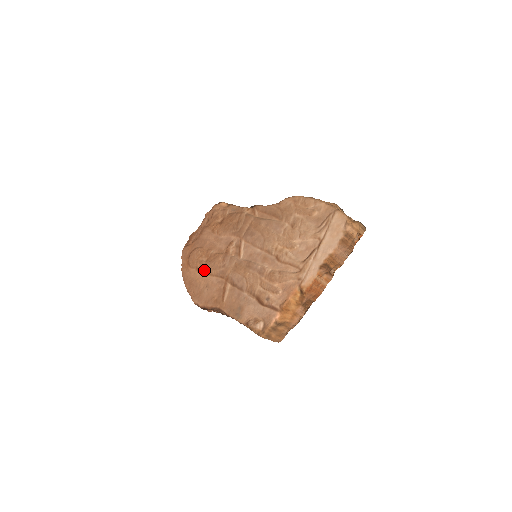
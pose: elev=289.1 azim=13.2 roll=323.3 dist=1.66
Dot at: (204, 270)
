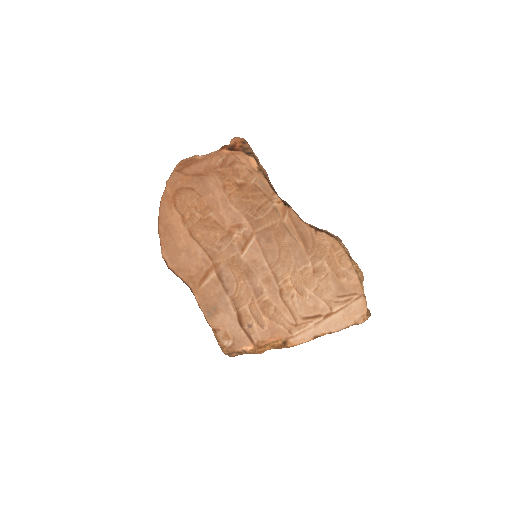
Dot at: (192, 230)
